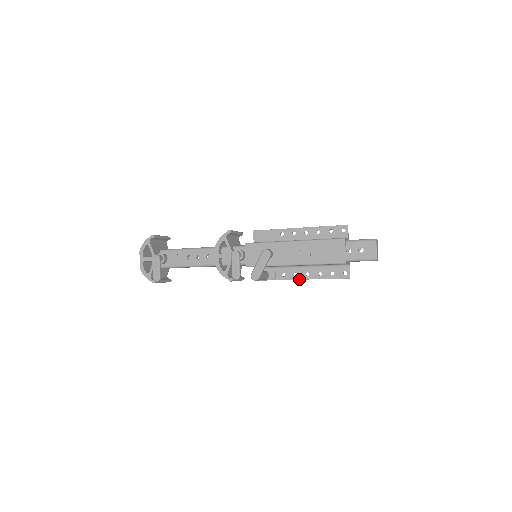
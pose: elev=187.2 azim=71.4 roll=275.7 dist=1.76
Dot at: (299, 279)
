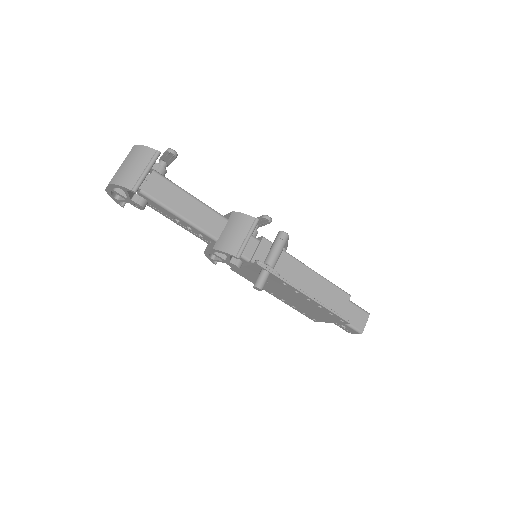
Dot at: (304, 292)
